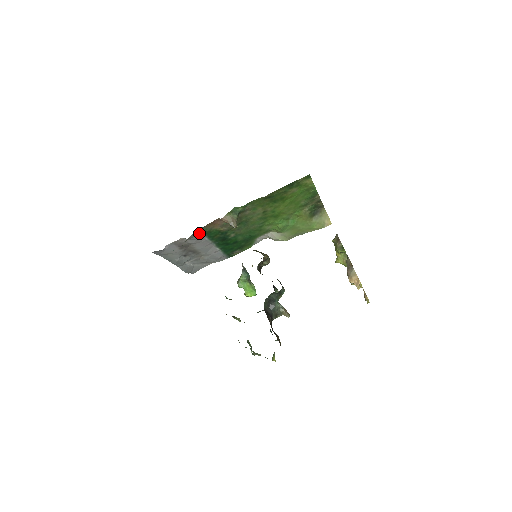
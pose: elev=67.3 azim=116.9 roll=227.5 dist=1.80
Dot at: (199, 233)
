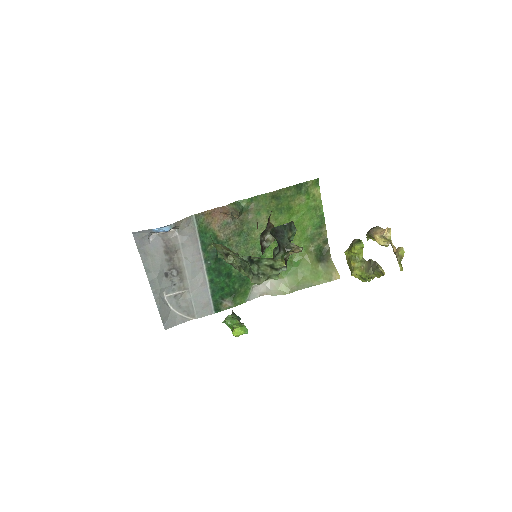
Dot at: (194, 225)
